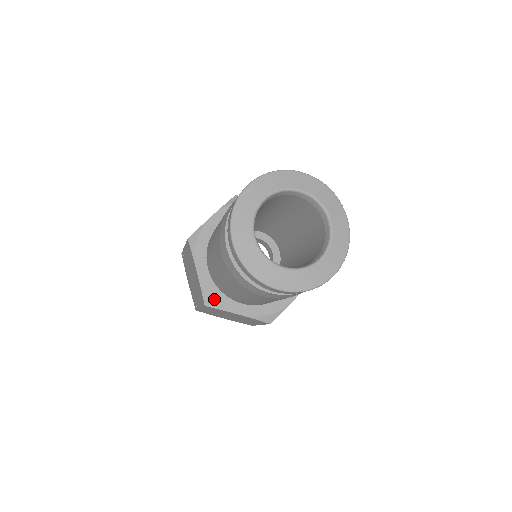
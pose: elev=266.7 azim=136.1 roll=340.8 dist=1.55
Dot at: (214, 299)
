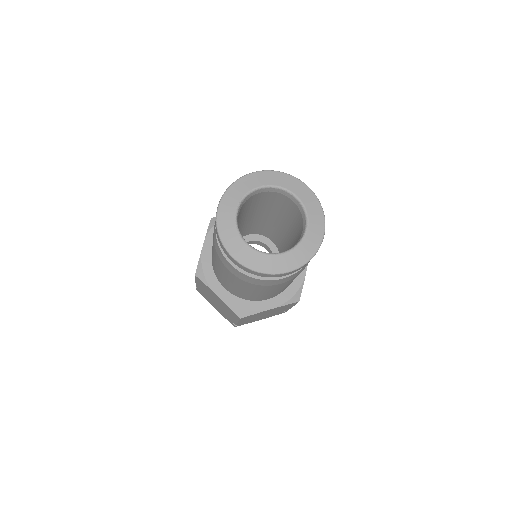
Dot at: (244, 309)
